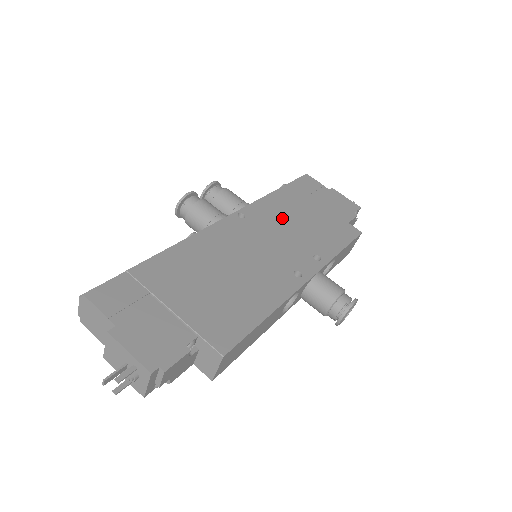
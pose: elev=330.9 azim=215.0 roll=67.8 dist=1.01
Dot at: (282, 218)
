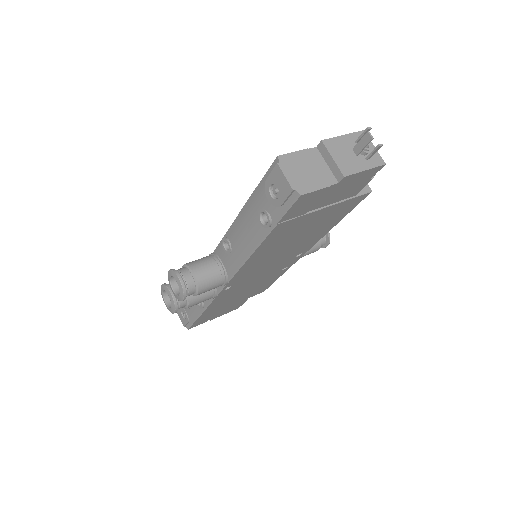
Dot at: occluded
